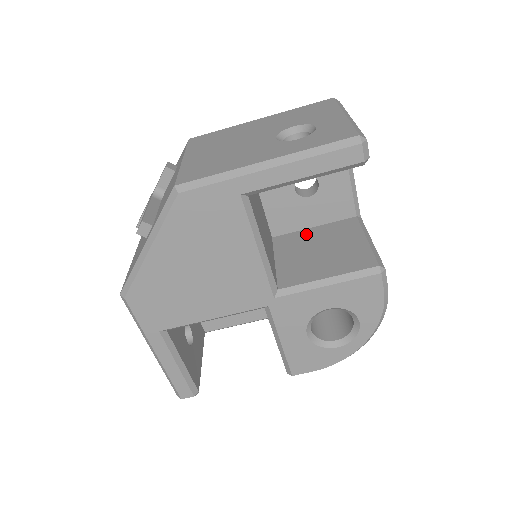
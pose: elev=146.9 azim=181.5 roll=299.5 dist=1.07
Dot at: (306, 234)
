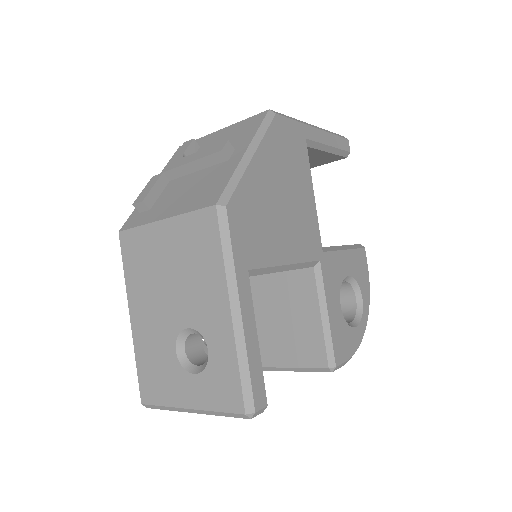
Dot at: occluded
